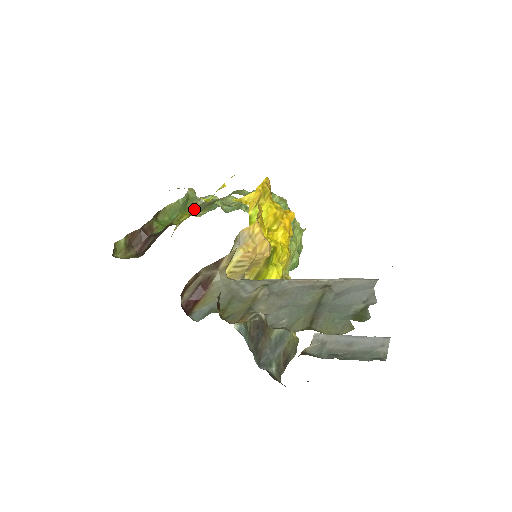
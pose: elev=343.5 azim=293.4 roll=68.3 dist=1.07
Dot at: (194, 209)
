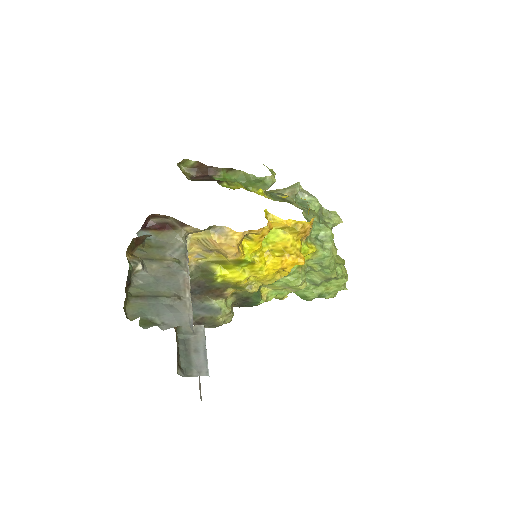
Dot at: occluded
